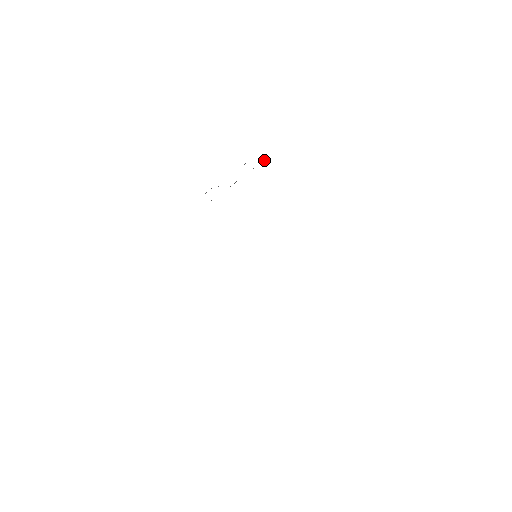
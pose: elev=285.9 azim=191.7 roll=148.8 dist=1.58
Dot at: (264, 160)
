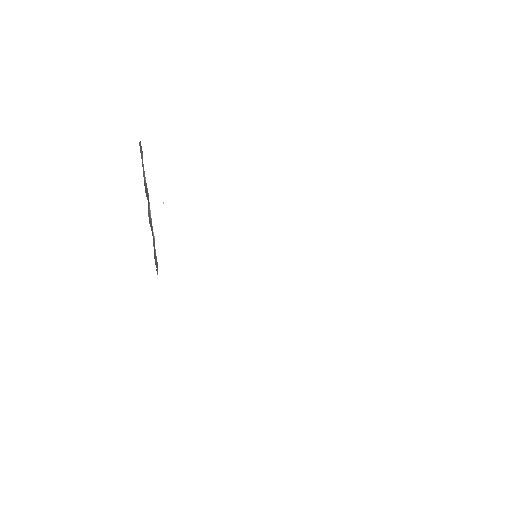
Dot at: occluded
